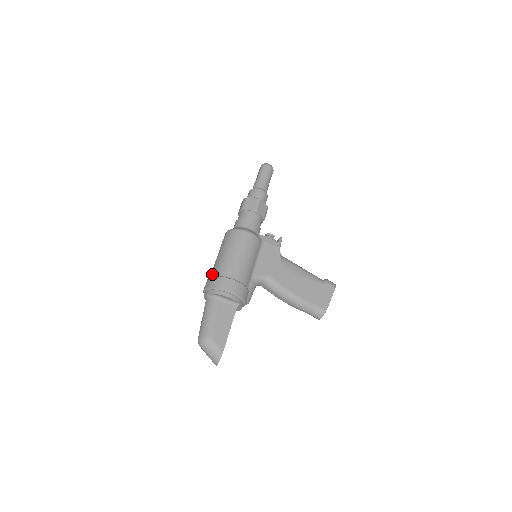
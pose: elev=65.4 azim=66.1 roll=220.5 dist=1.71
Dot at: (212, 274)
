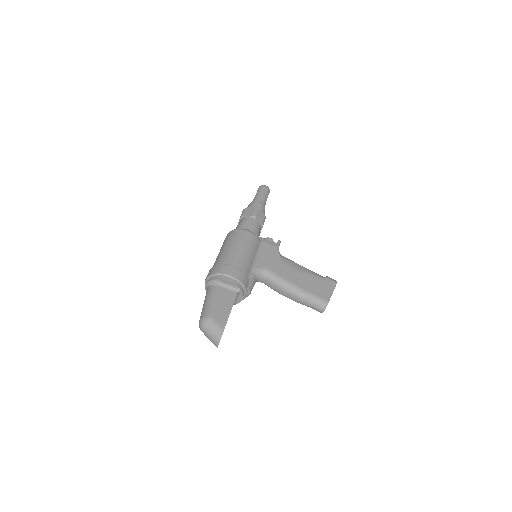
Dot at: (213, 266)
